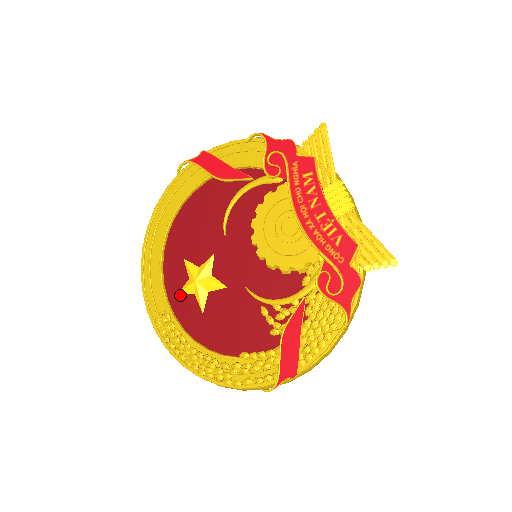
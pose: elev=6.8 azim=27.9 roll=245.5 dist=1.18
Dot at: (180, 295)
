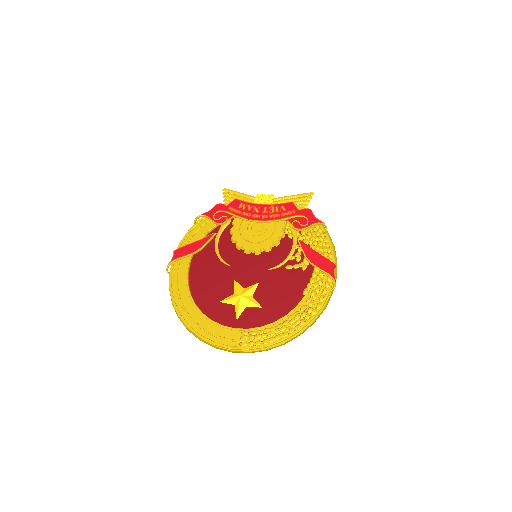
Dot at: (239, 318)
